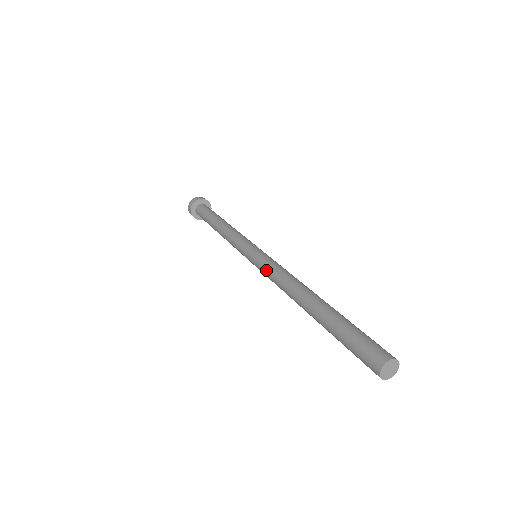
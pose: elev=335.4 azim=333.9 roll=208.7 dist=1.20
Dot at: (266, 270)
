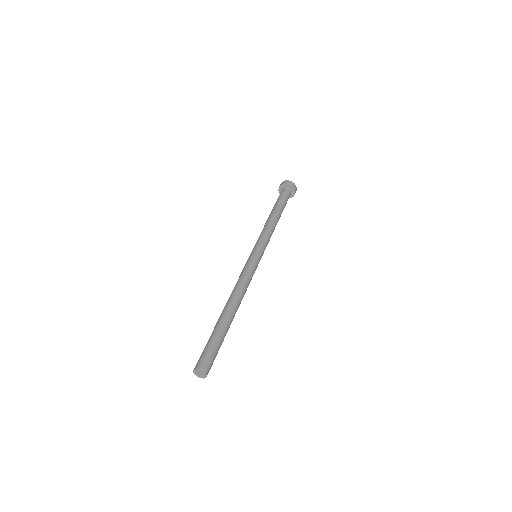
Dot at: occluded
